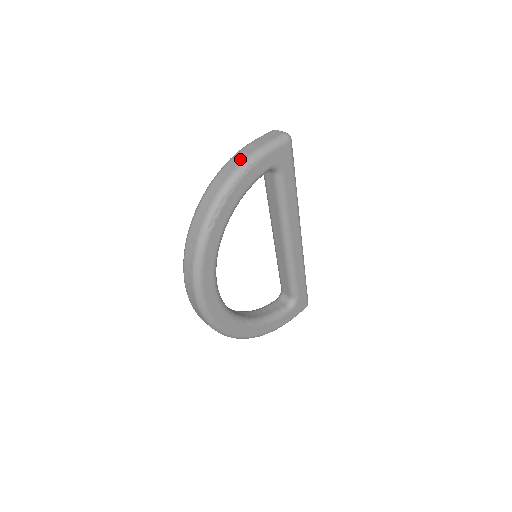
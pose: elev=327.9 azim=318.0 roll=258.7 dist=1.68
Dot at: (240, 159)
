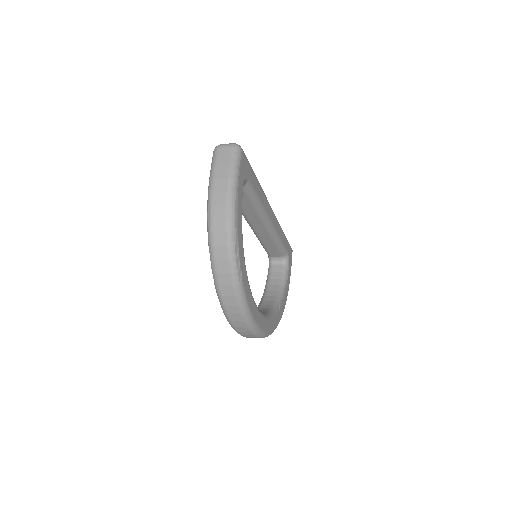
Dot at: (222, 202)
